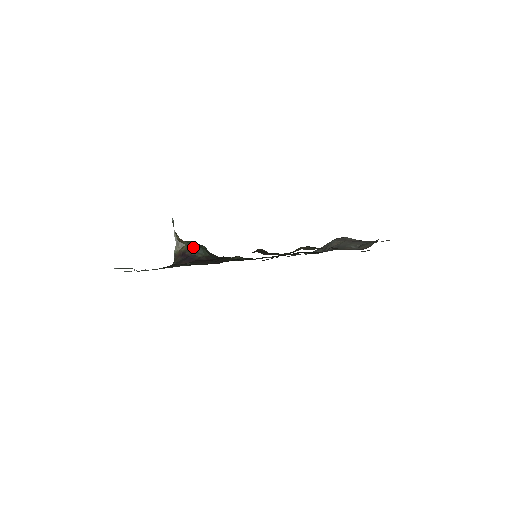
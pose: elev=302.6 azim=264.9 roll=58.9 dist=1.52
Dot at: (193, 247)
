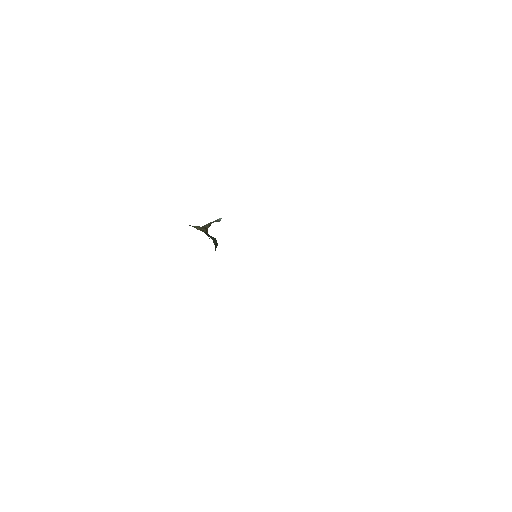
Dot at: occluded
